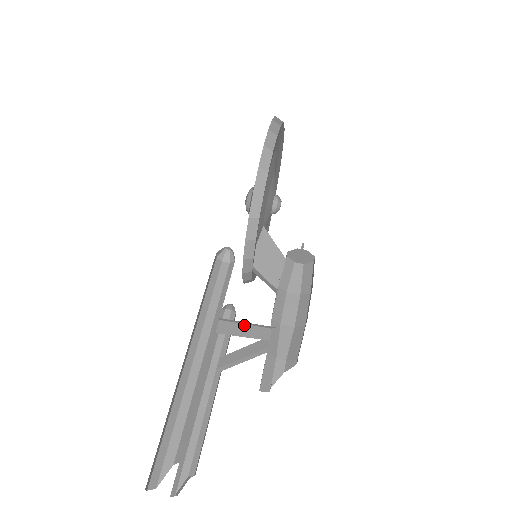
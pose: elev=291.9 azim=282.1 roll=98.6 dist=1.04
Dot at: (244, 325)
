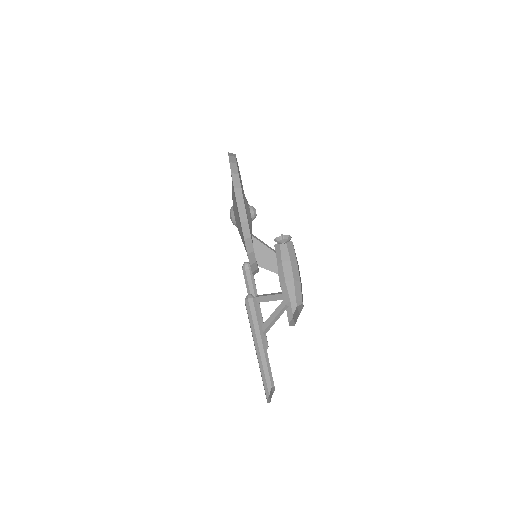
Dot at: (272, 314)
